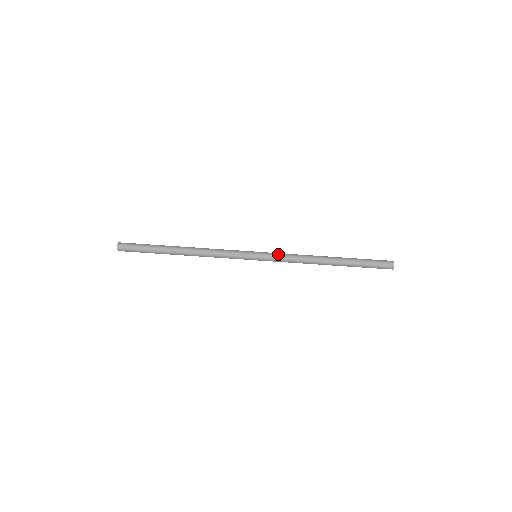
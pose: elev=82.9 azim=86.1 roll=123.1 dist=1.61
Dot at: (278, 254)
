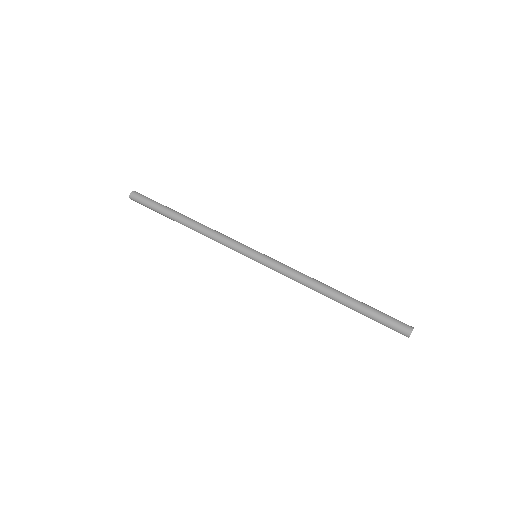
Dot at: (279, 263)
